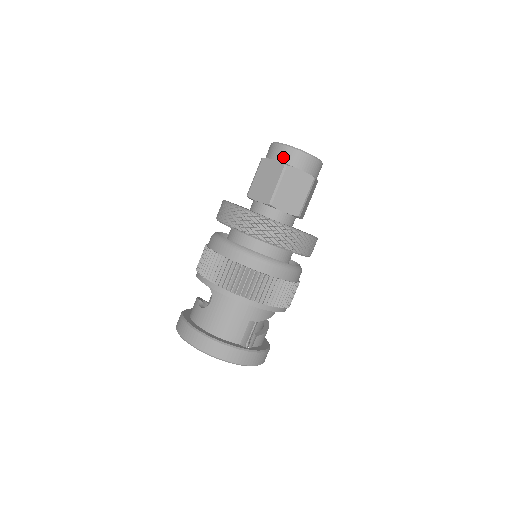
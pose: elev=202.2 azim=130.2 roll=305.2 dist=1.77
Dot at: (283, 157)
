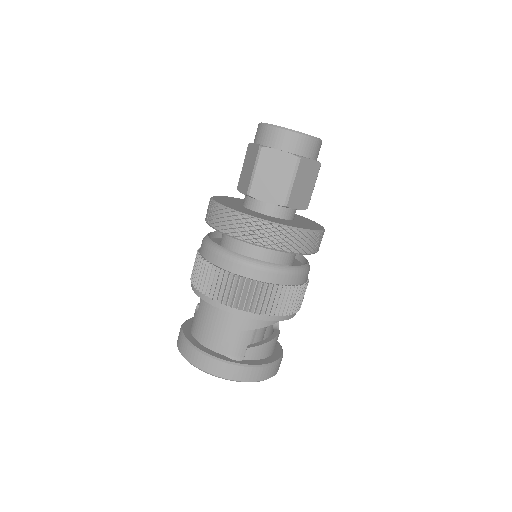
Dot at: (261, 138)
